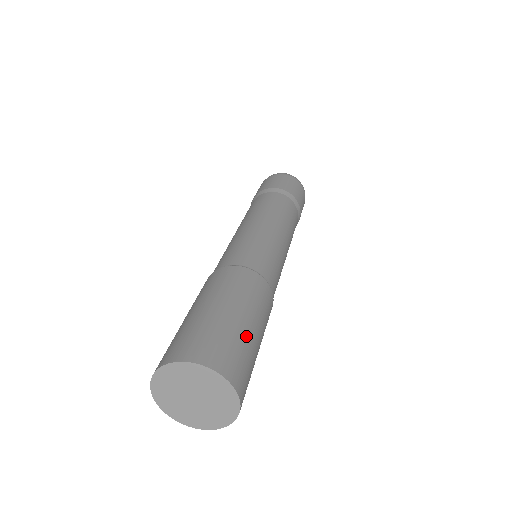
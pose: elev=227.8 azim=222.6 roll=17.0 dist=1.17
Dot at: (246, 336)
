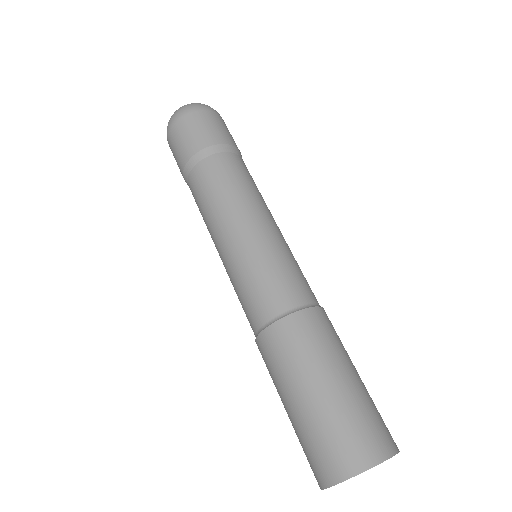
Dot at: (361, 393)
